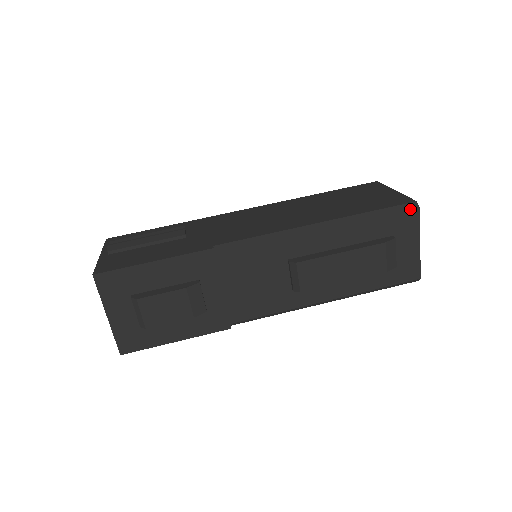
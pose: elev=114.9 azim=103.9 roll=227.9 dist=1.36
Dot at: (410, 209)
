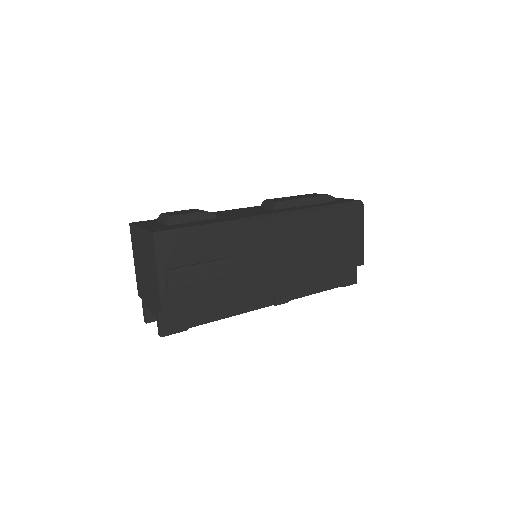
Dot at: occluded
